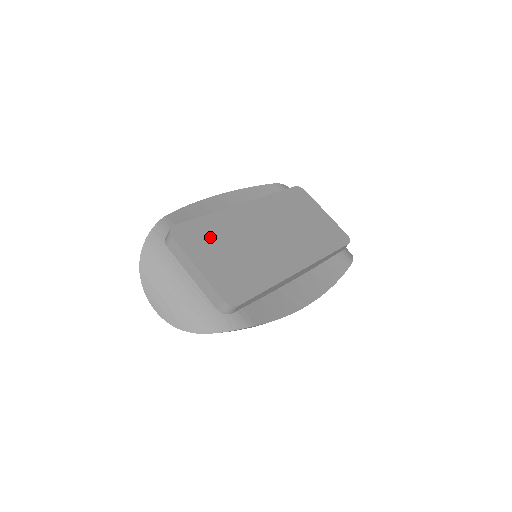
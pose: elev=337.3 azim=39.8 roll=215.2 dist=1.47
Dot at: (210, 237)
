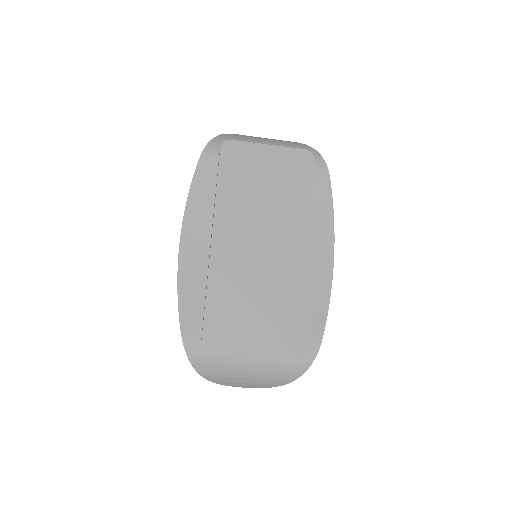
Dot at: (230, 319)
